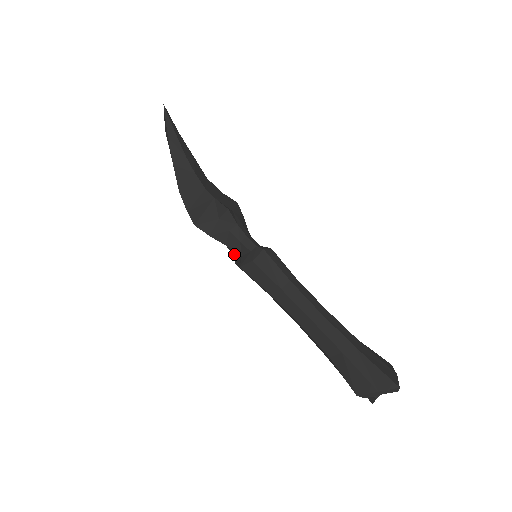
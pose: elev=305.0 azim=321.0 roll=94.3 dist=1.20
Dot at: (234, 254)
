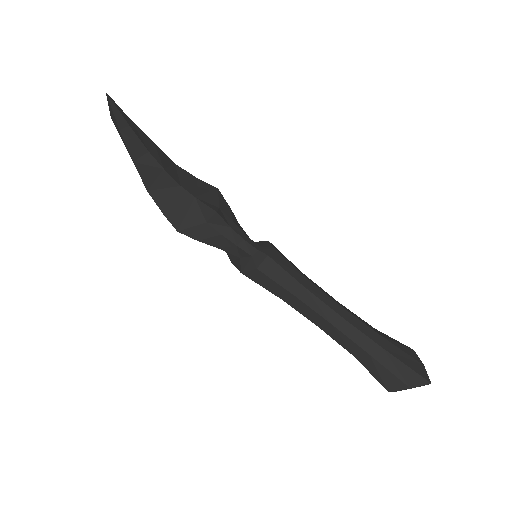
Dot at: (227, 252)
